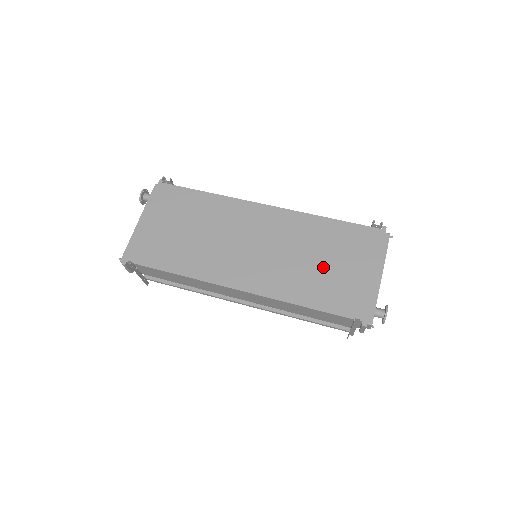
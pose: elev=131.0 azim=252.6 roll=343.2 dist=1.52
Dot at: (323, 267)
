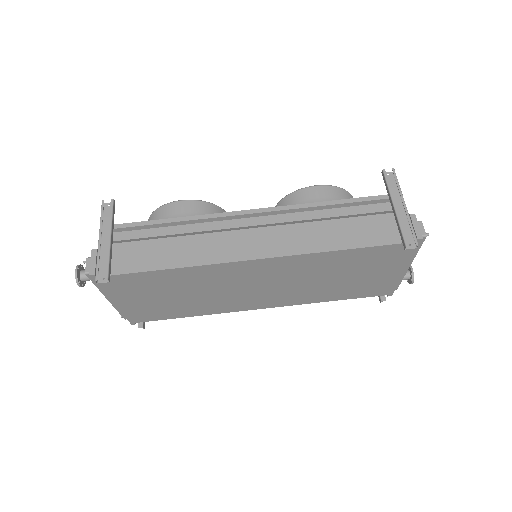
Dot at: (345, 281)
